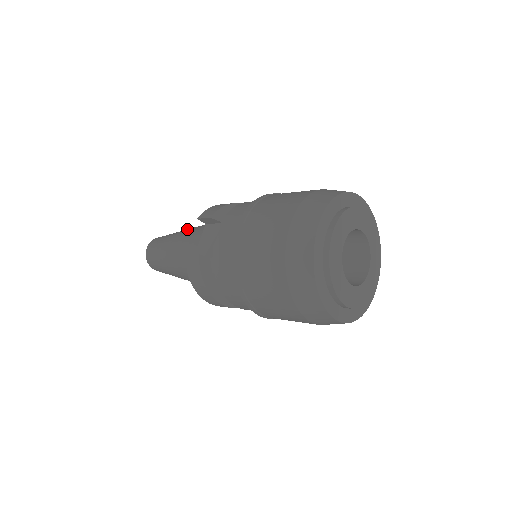
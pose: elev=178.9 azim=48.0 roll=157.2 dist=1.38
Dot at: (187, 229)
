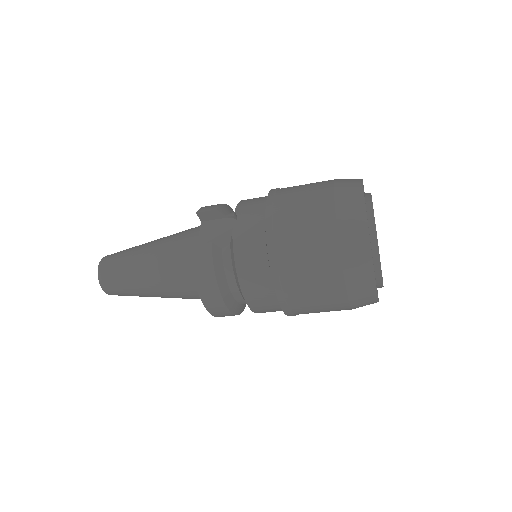
Dot at: occluded
